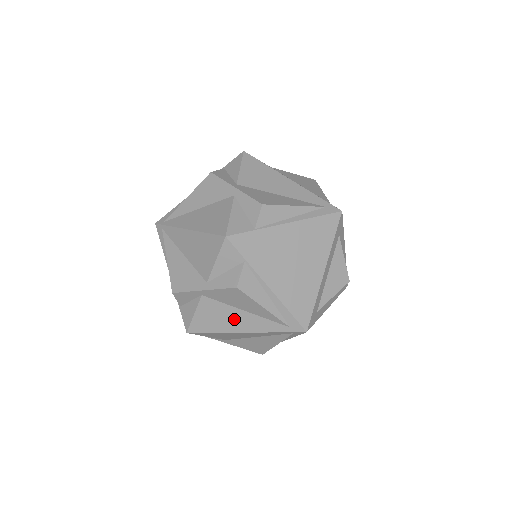
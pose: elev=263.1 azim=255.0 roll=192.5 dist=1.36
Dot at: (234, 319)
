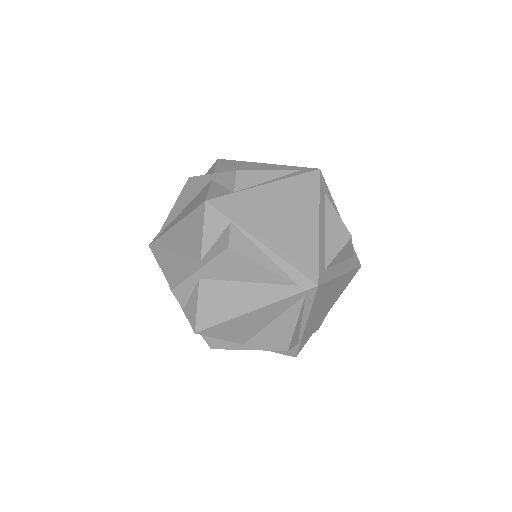
Dot at: (239, 297)
